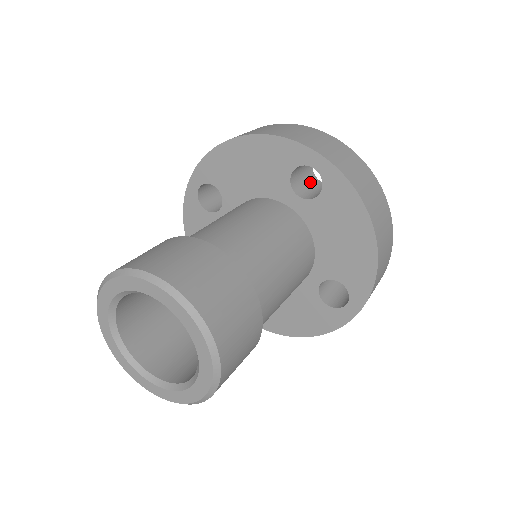
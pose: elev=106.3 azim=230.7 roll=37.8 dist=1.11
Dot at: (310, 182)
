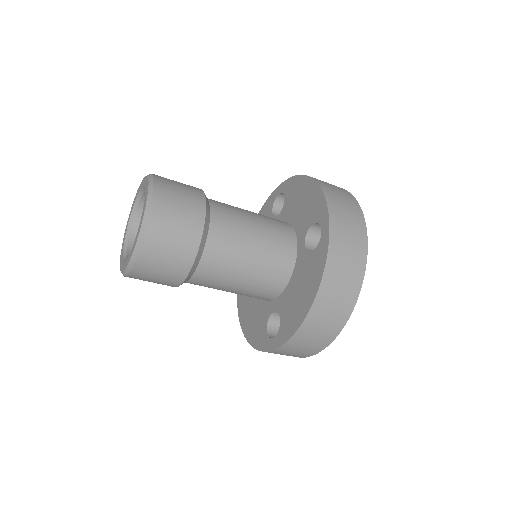
Dot at: occluded
